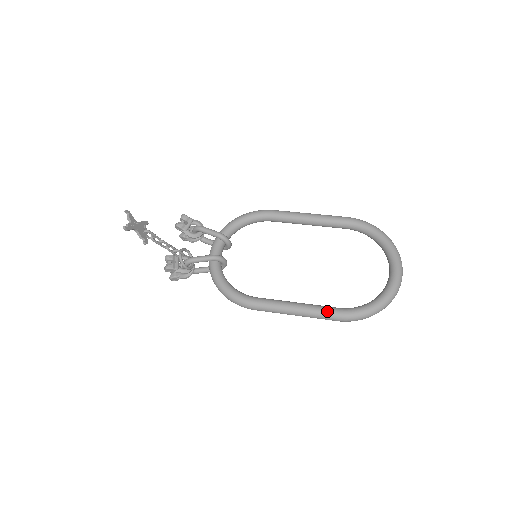
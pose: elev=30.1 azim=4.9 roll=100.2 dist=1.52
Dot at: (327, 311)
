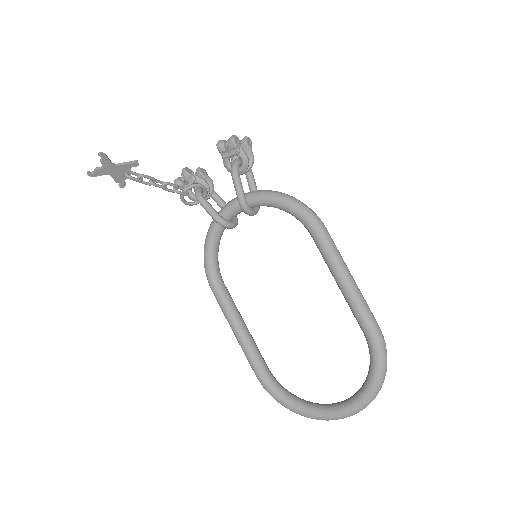
Dot at: (252, 363)
